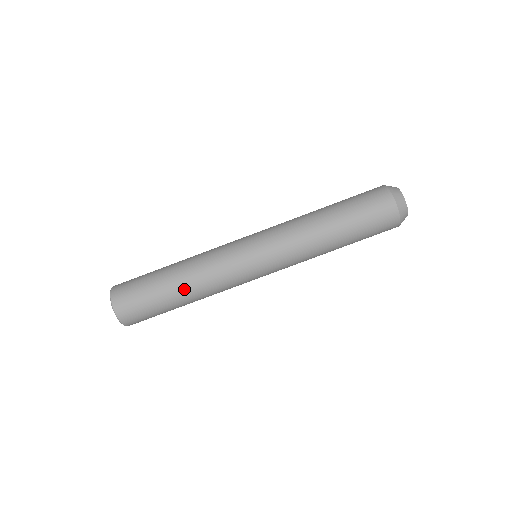
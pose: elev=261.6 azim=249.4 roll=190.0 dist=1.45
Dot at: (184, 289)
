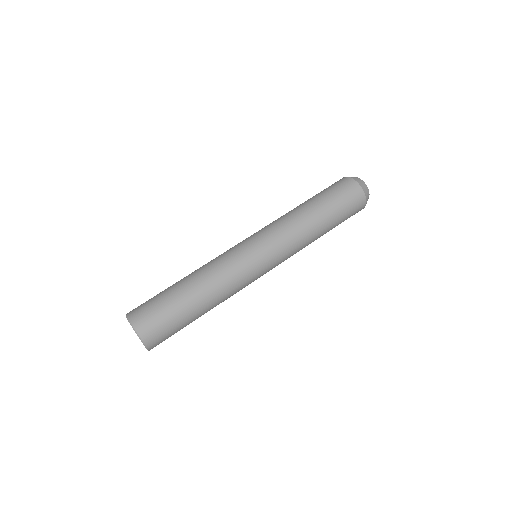
Dot at: (197, 287)
